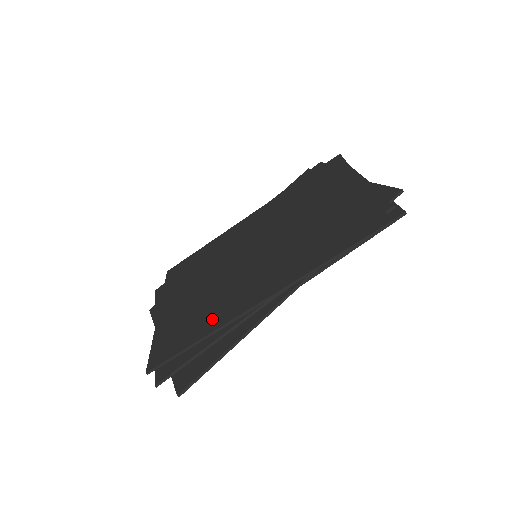
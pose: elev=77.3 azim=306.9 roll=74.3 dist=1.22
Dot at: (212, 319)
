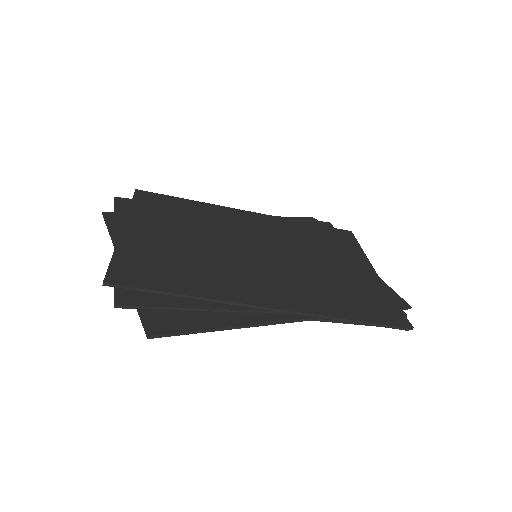
Dot at: (206, 284)
